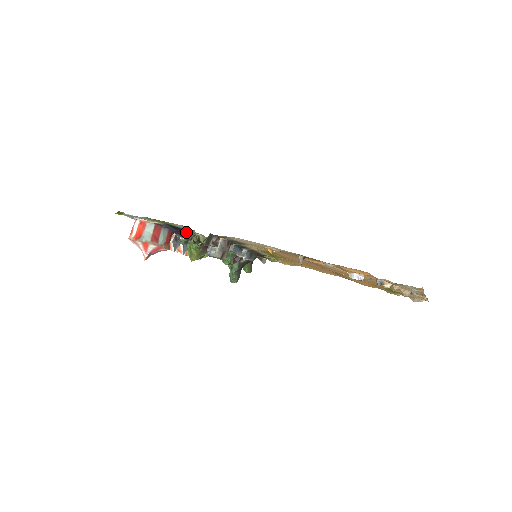
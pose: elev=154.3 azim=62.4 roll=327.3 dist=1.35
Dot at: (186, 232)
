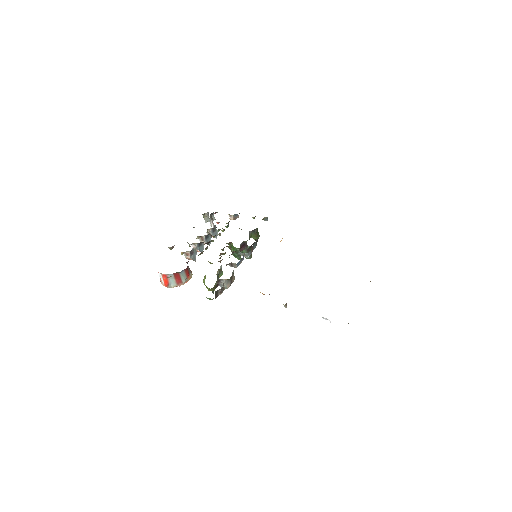
Dot at: occluded
